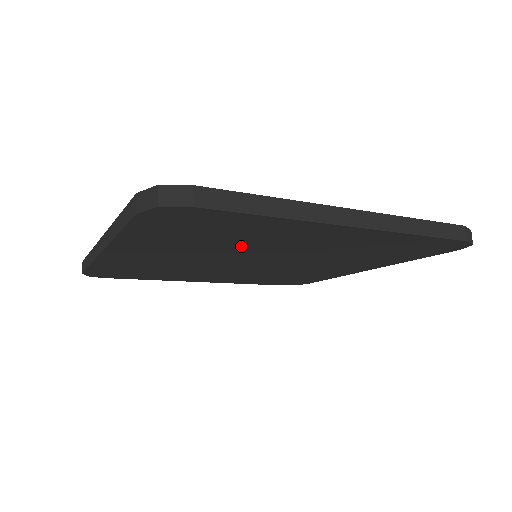
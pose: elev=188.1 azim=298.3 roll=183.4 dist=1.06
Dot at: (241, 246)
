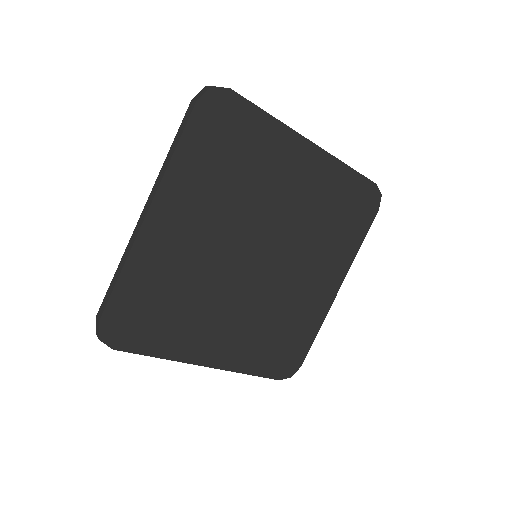
Dot at: (250, 195)
